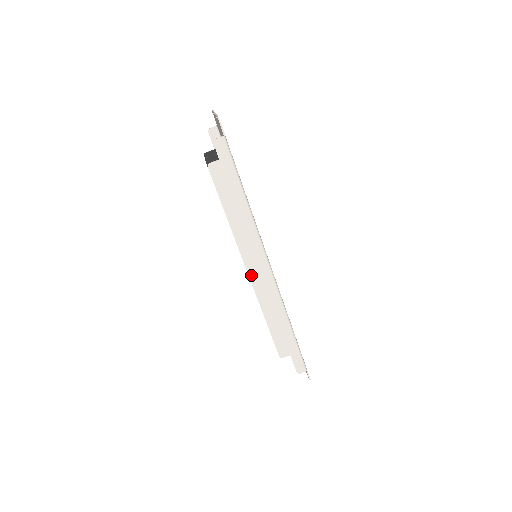
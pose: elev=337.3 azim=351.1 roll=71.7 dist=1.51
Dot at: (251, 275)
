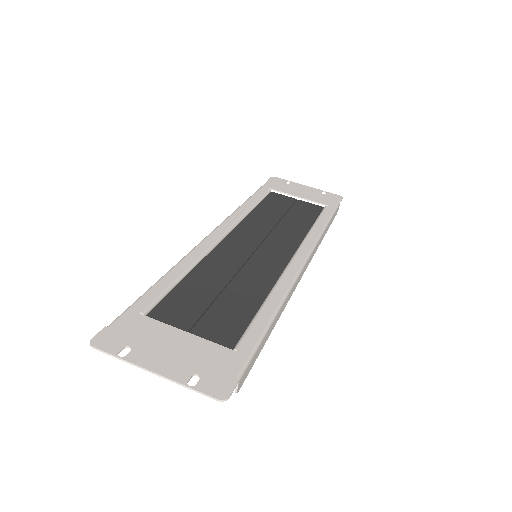
Dot at: occluded
